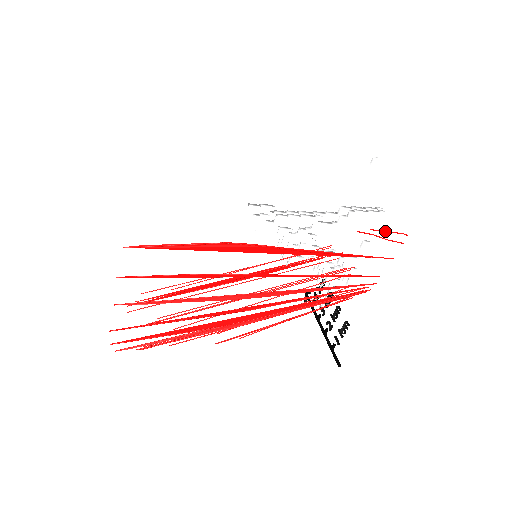
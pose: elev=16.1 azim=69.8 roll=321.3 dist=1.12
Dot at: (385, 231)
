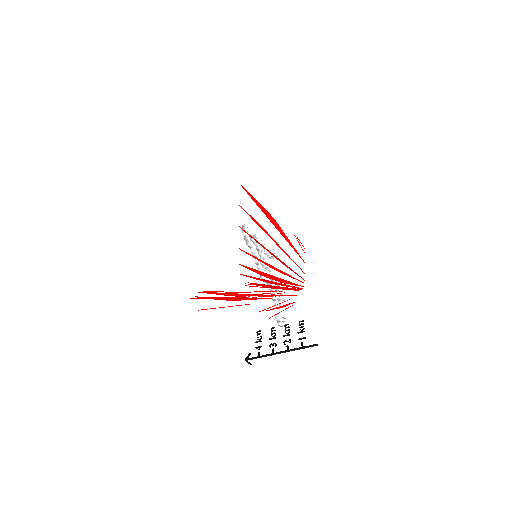
Dot at: occluded
